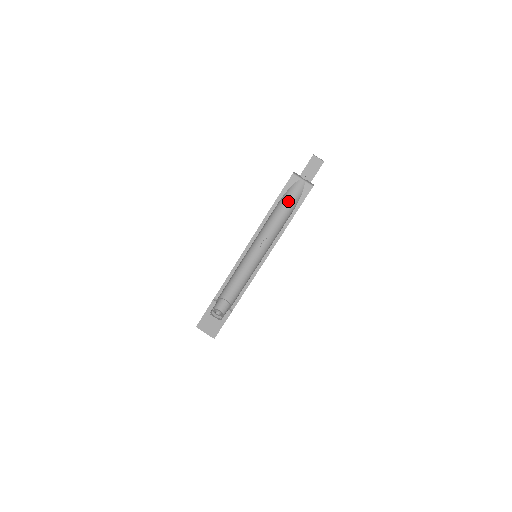
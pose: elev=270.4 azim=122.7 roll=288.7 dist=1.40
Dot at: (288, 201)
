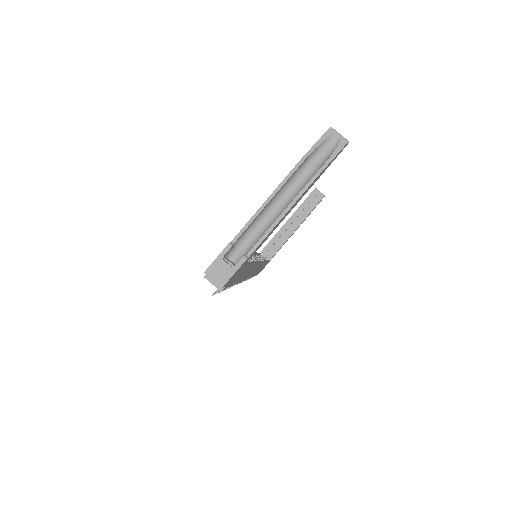
Dot at: (322, 153)
